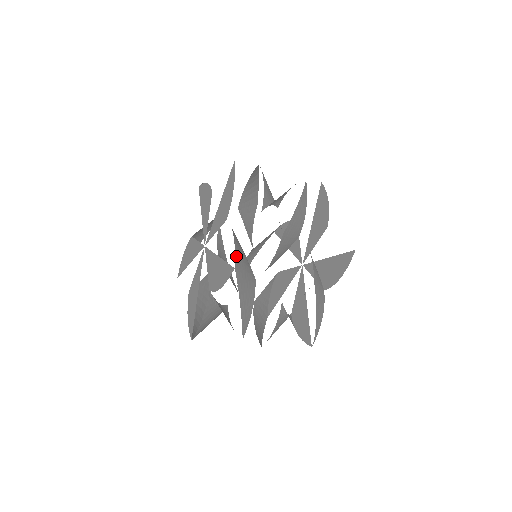
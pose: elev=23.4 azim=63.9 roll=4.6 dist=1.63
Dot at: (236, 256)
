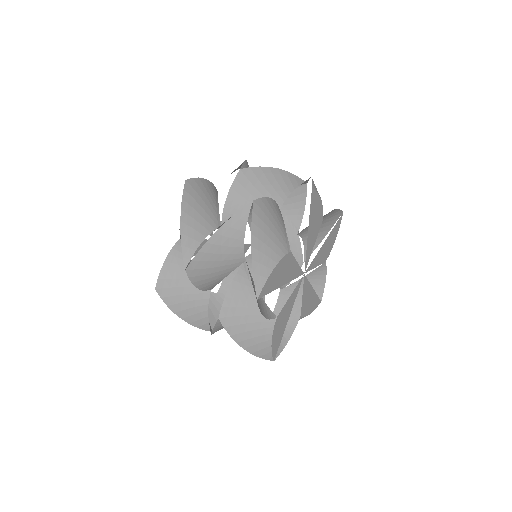
Dot at: (161, 278)
